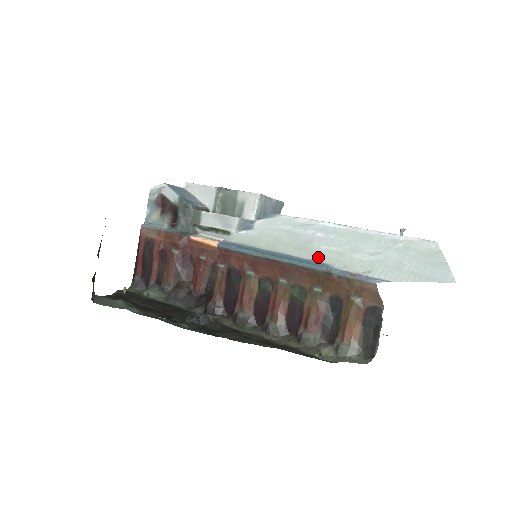
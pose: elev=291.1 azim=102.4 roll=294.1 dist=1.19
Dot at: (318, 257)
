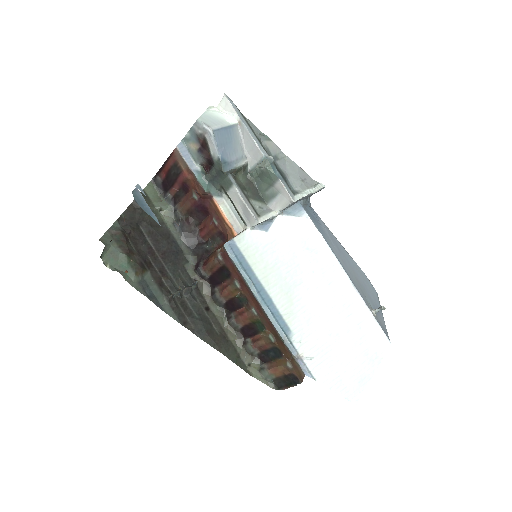
Dot at: (290, 315)
